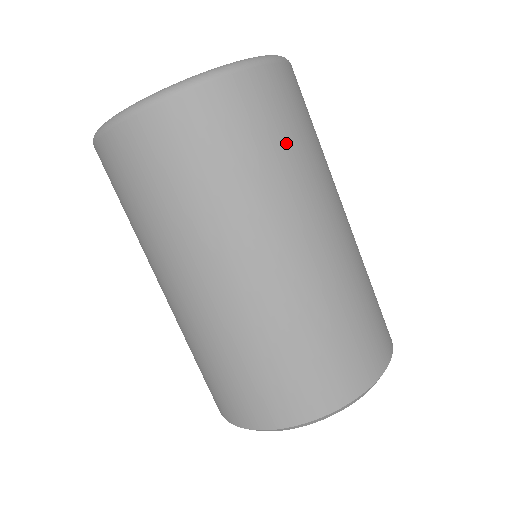
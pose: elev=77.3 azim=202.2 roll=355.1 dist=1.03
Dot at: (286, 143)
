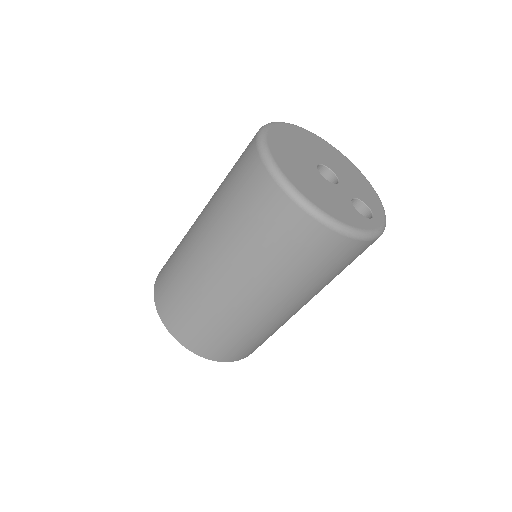
Dot at: (310, 270)
